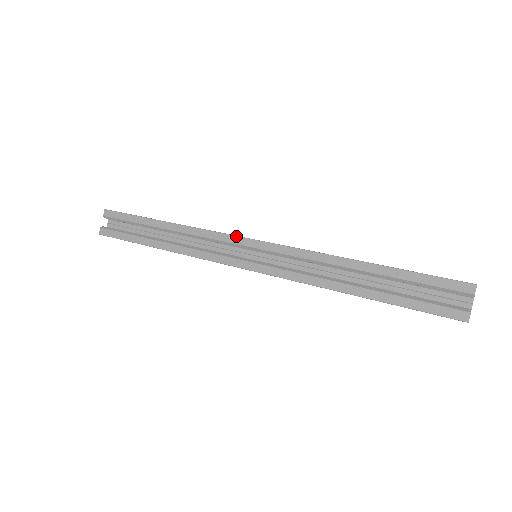
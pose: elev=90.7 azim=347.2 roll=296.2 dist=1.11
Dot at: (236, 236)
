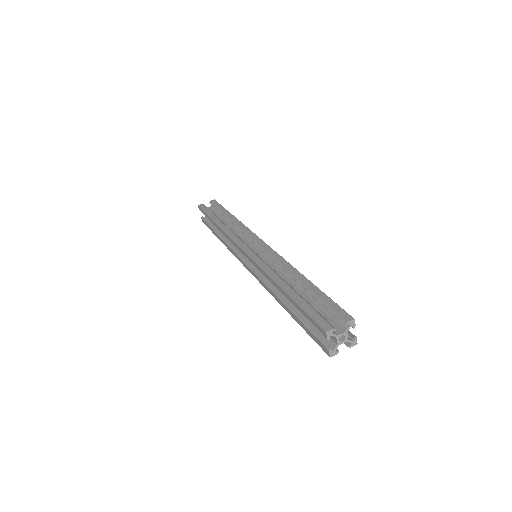
Dot at: (258, 237)
